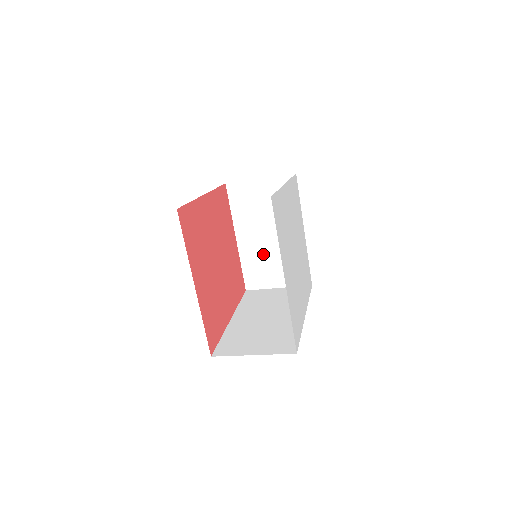
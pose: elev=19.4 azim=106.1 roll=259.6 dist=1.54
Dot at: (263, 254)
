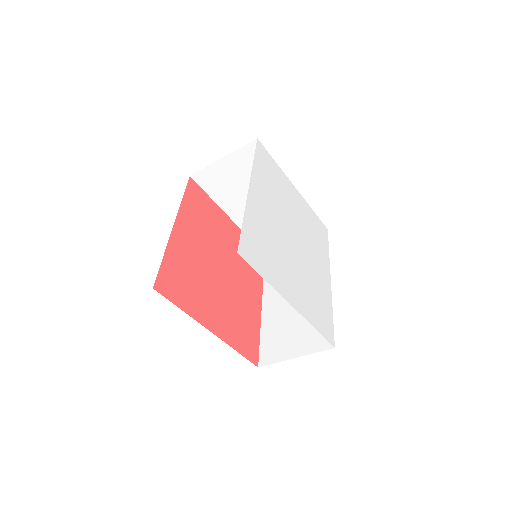
Dot at: occluded
